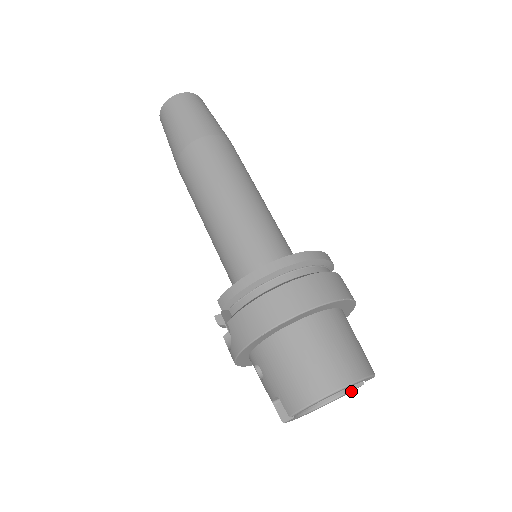
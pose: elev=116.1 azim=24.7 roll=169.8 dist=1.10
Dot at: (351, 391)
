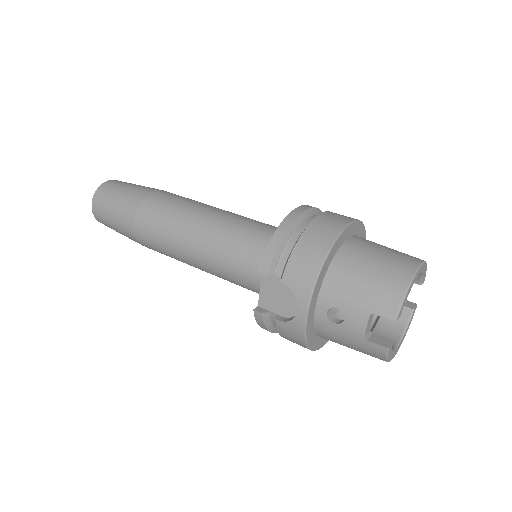
Dot at: (411, 320)
